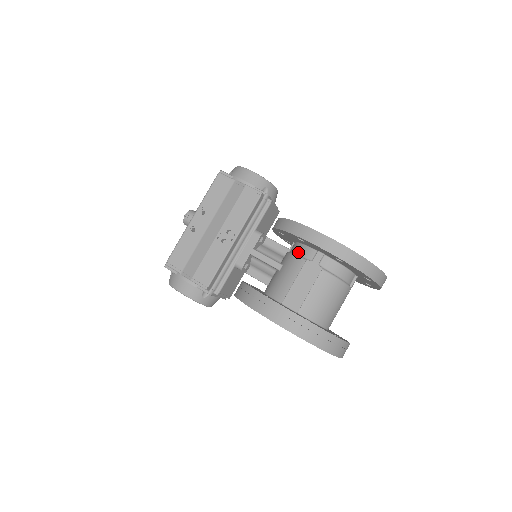
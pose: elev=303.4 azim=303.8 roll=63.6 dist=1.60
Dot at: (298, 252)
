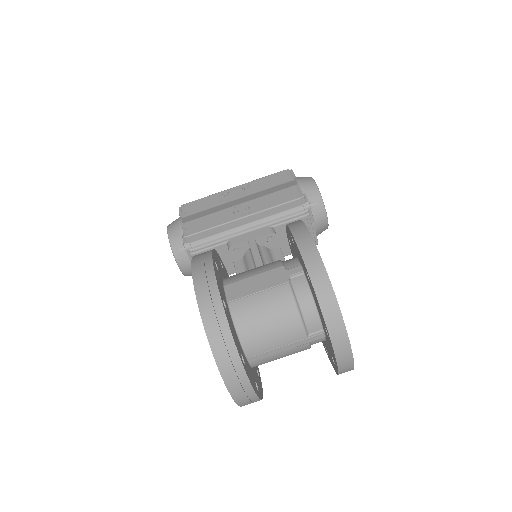
Dot at: (286, 260)
